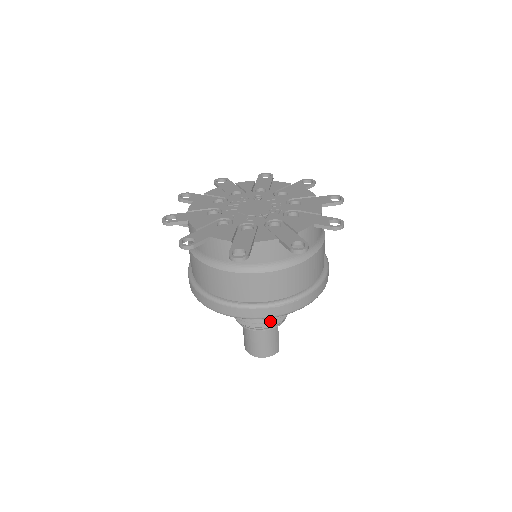
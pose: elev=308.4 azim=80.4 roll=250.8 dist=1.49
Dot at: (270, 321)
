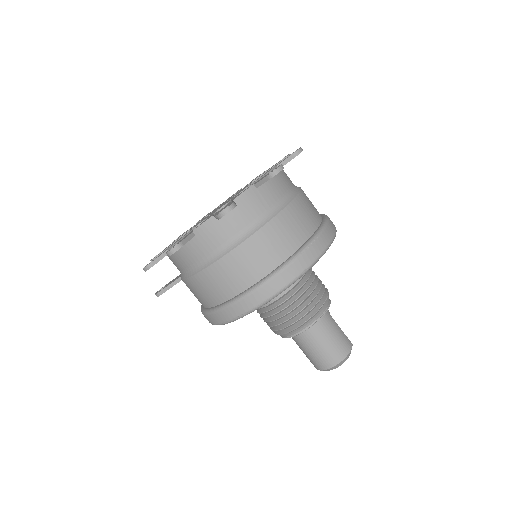
Dot at: (315, 303)
